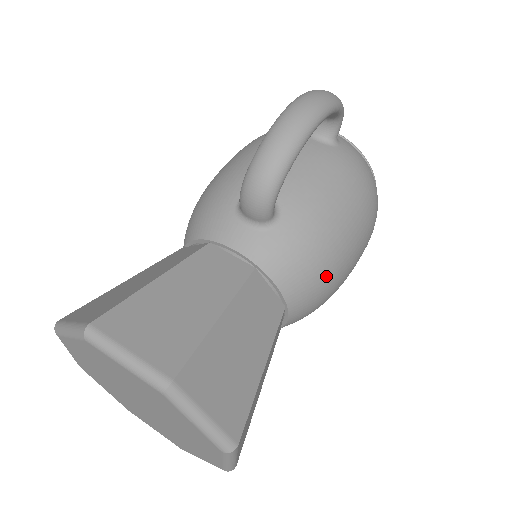
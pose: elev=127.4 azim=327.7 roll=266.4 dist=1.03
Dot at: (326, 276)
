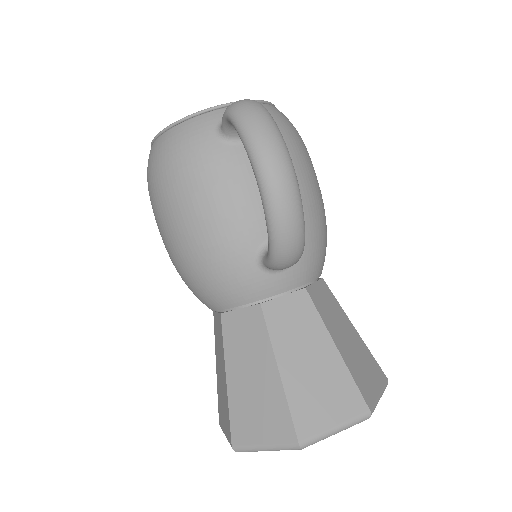
Dot at: occluded
